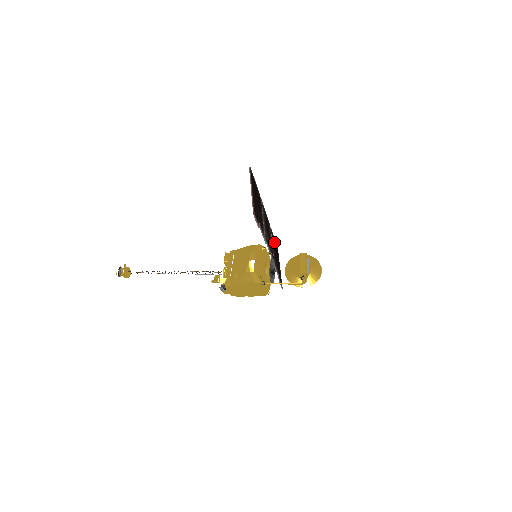
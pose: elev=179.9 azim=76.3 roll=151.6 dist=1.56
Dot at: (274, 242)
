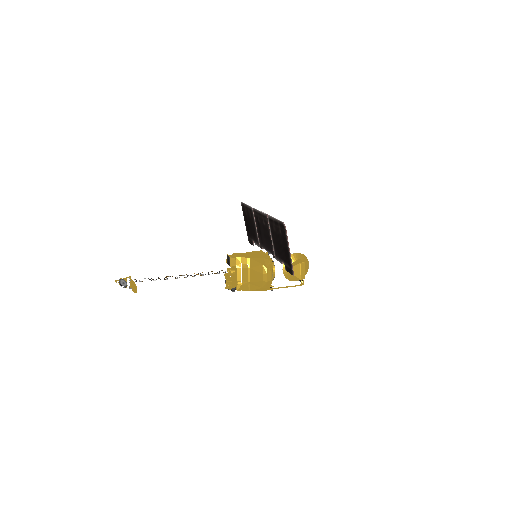
Dot at: (249, 212)
